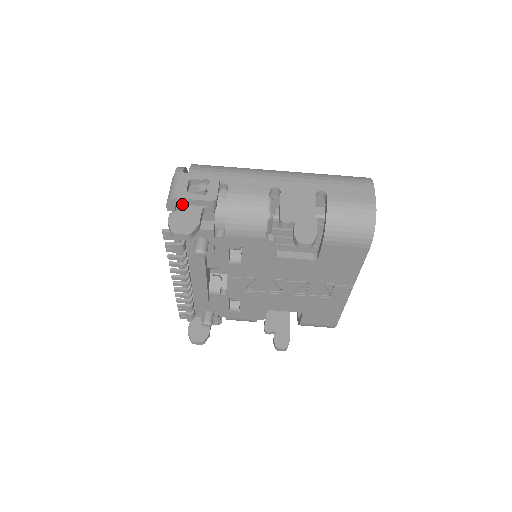
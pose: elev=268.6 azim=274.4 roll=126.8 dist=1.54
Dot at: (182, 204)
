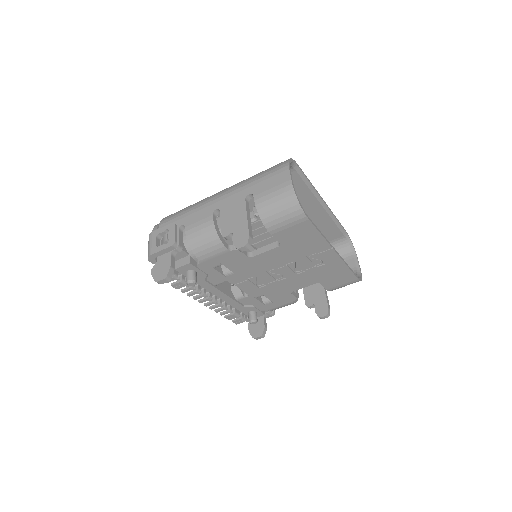
Dot at: (158, 256)
